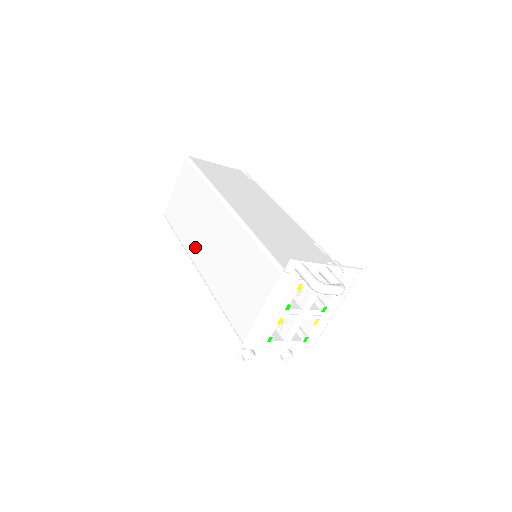
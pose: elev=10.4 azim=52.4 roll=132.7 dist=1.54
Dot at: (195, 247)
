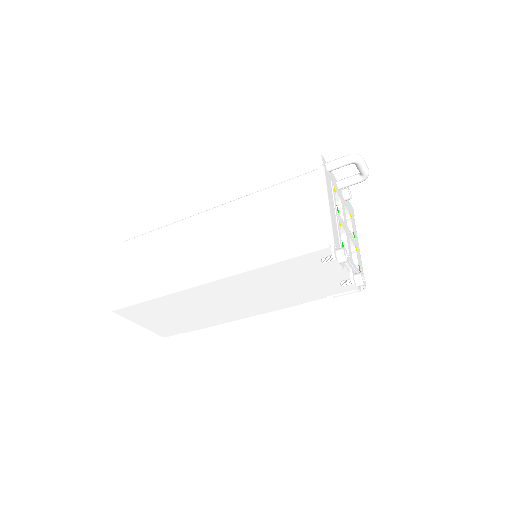
Dot at: (190, 270)
